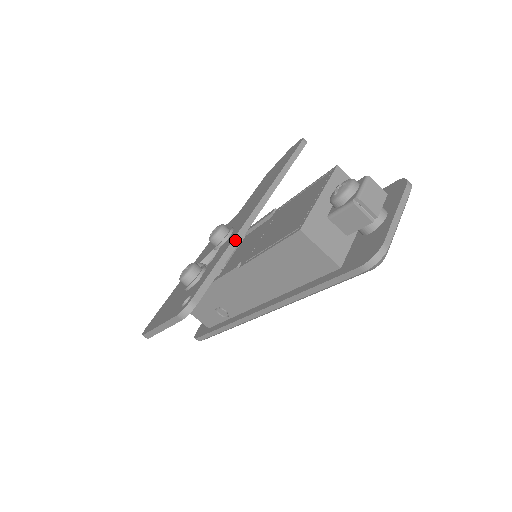
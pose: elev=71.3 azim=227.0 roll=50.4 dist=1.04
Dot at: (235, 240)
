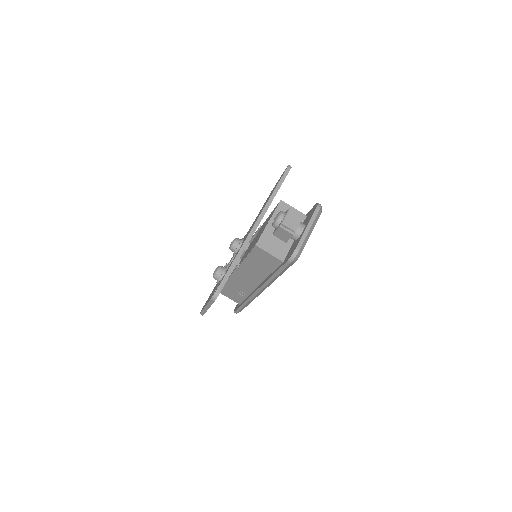
Dot at: (242, 248)
